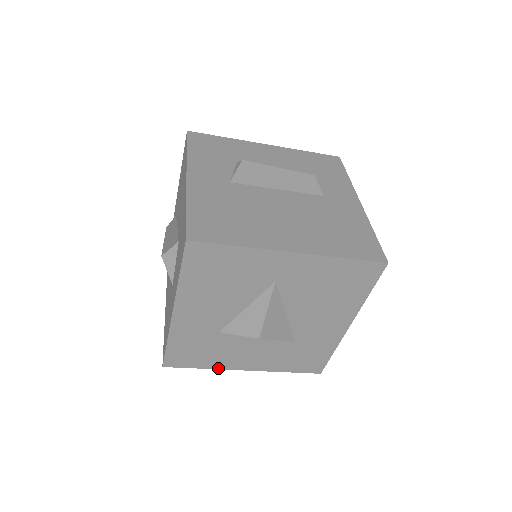
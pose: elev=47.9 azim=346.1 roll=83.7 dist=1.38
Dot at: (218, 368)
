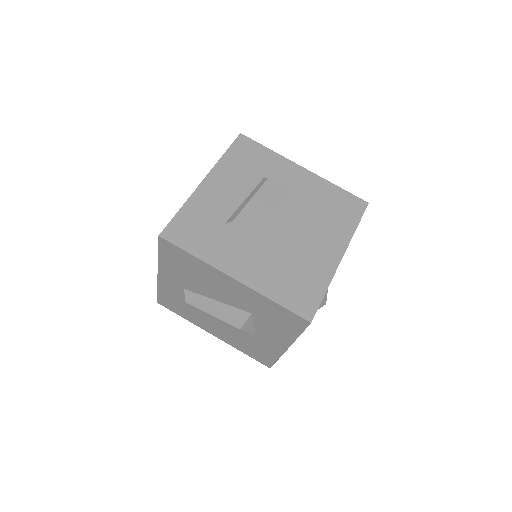
Dot at: occluded
